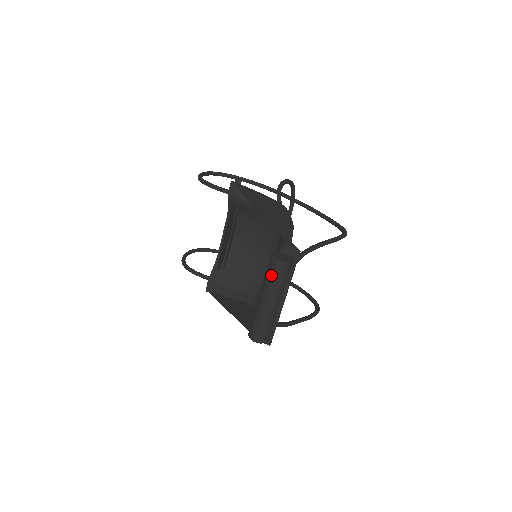
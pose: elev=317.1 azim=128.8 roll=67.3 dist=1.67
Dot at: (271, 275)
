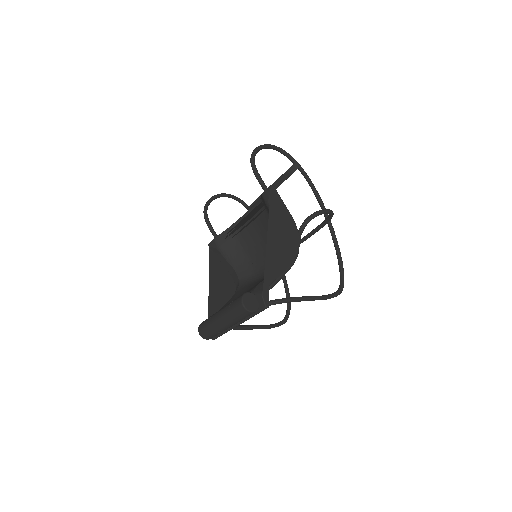
Dot at: (233, 309)
